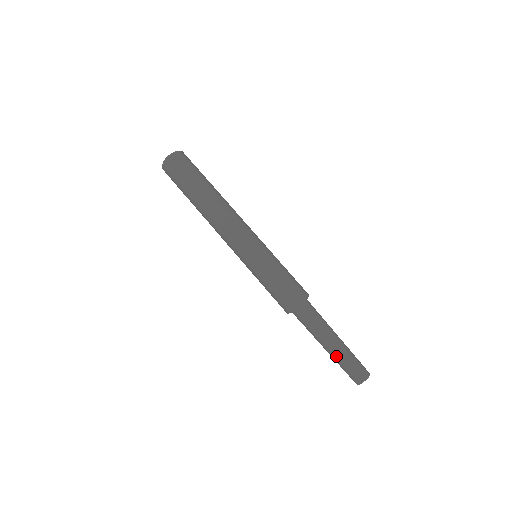
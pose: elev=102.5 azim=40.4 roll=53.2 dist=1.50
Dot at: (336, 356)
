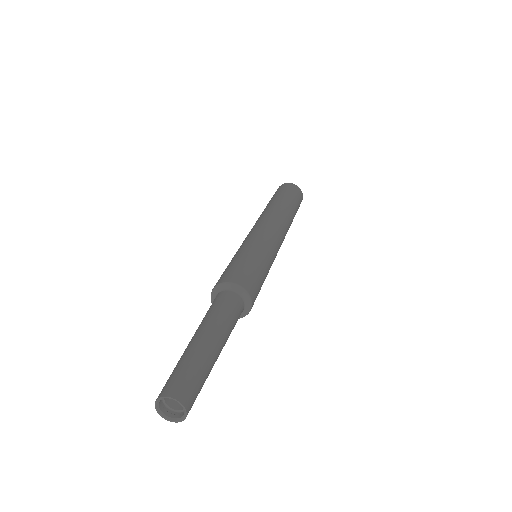
Dot at: (183, 354)
